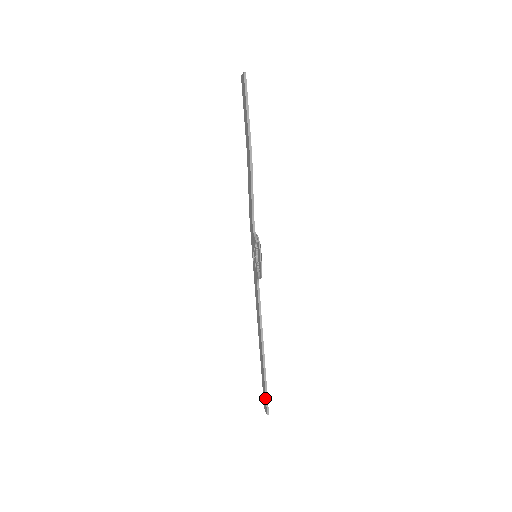
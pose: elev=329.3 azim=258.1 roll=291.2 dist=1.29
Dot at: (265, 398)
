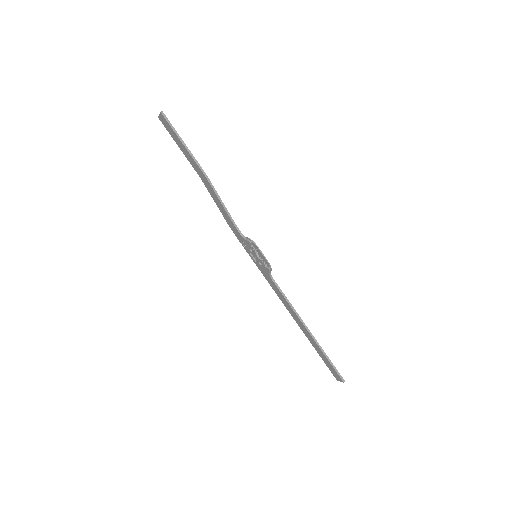
Dot at: (333, 369)
